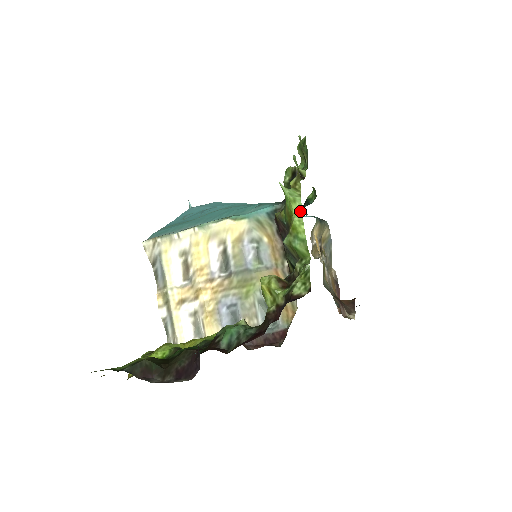
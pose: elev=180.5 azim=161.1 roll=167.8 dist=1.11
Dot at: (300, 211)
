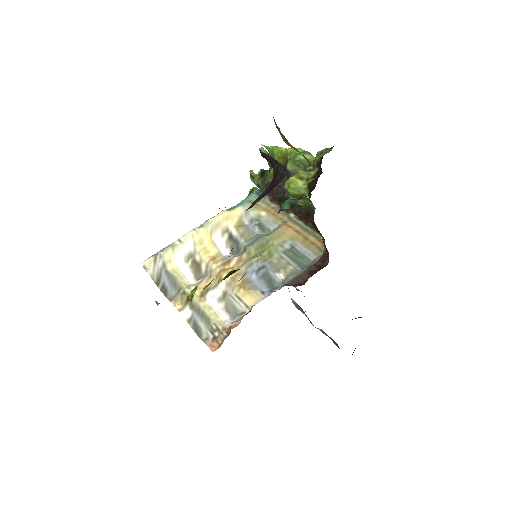
Dot at: occluded
